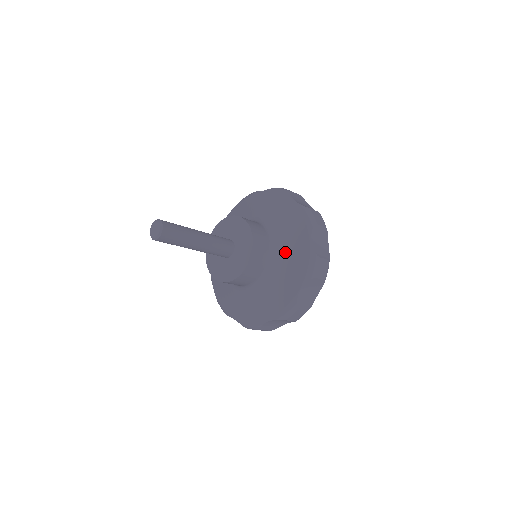
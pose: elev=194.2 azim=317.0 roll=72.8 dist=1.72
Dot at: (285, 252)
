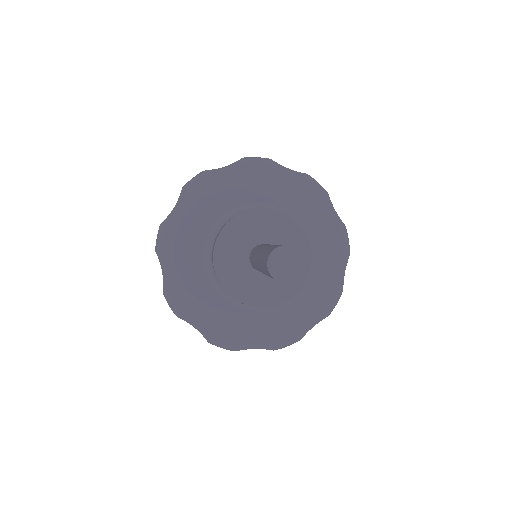
Dot at: (287, 308)
